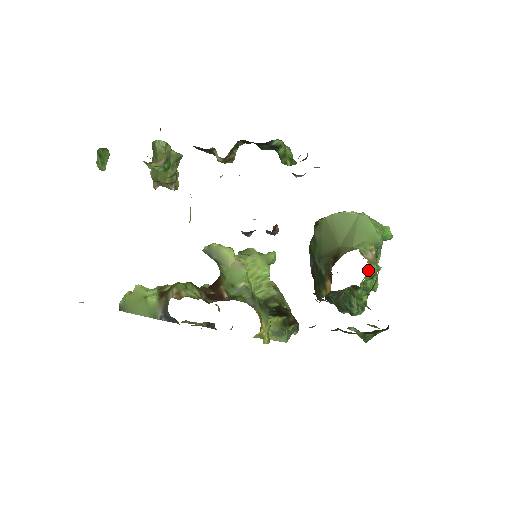
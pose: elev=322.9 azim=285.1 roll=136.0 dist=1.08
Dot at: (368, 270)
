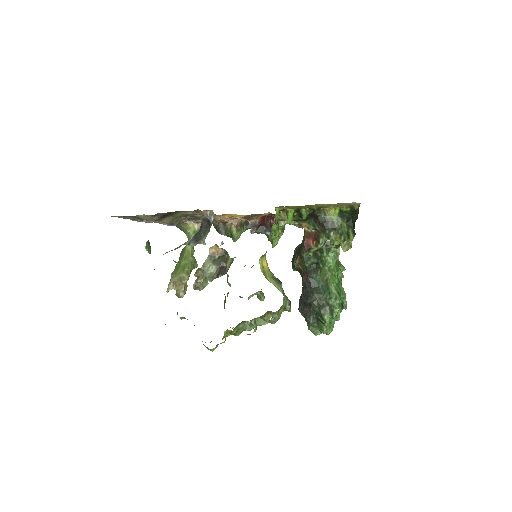
Dot at: occluded
